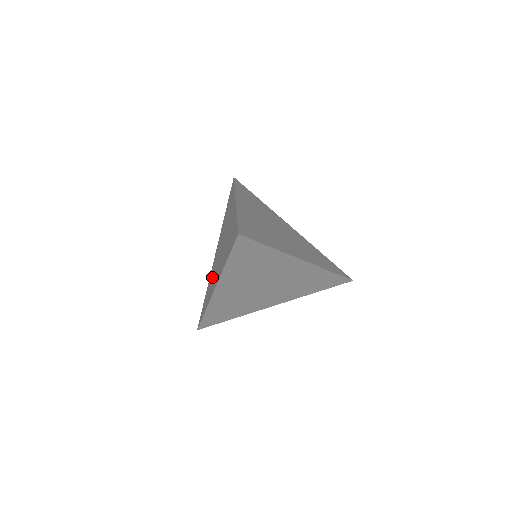
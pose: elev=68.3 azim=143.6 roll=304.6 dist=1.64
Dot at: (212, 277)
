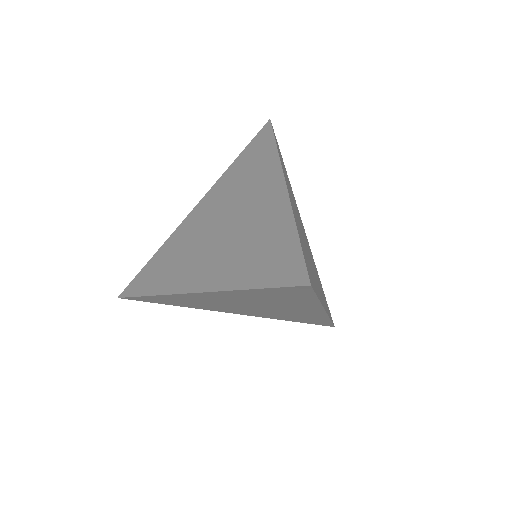
Dot at: (182, 251)
